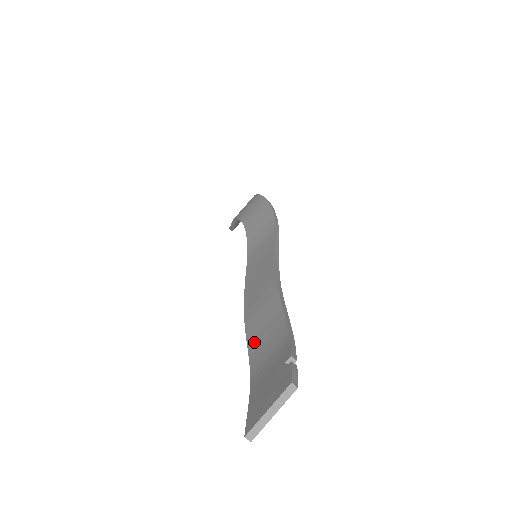
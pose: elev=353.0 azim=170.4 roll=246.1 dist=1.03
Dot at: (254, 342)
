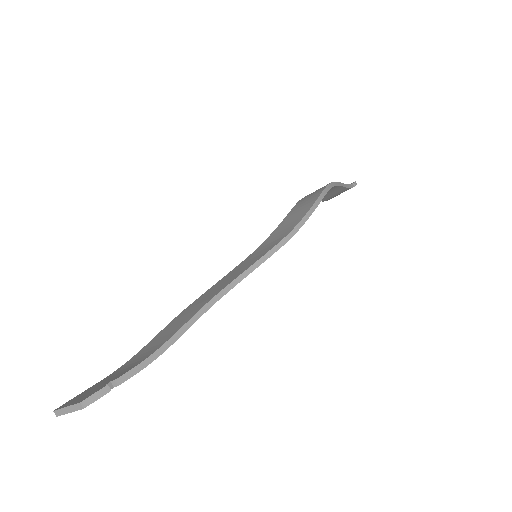
Dot at: (152, 341)
